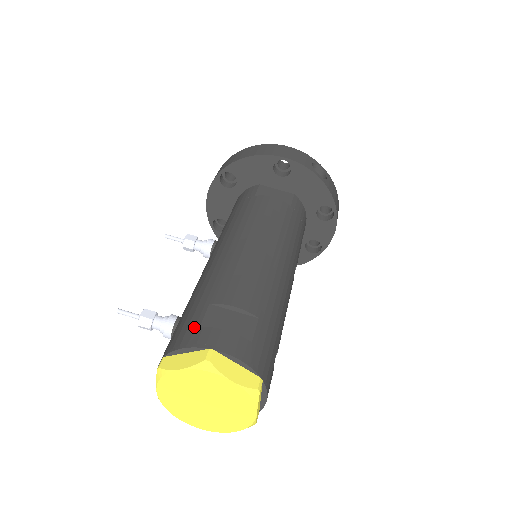
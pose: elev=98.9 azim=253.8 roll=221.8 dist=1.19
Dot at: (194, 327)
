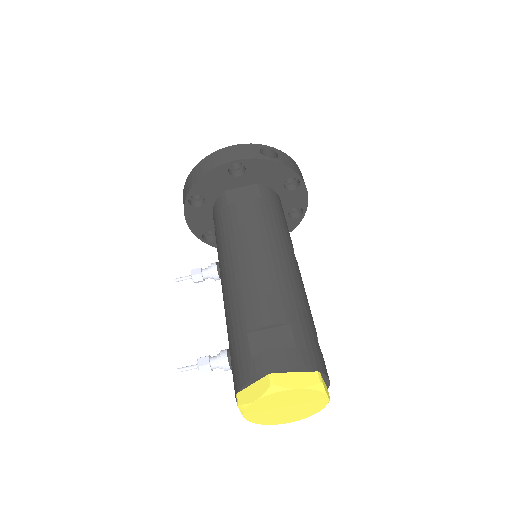
Dot at: (247, 360)
